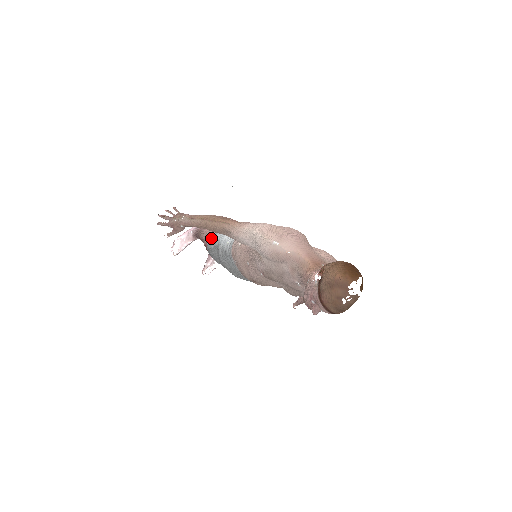
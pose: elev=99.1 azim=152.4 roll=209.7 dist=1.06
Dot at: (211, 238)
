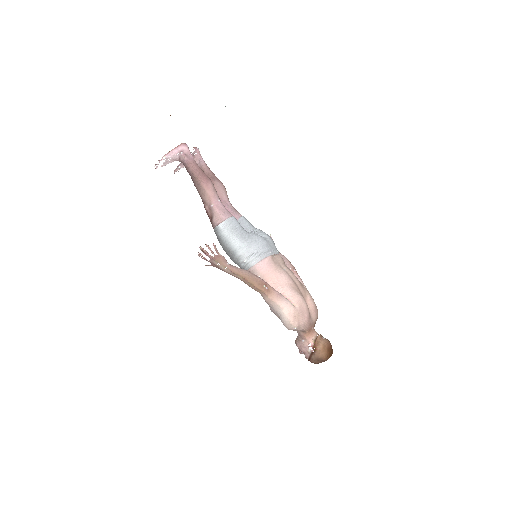
Dot at: (222, 229)
